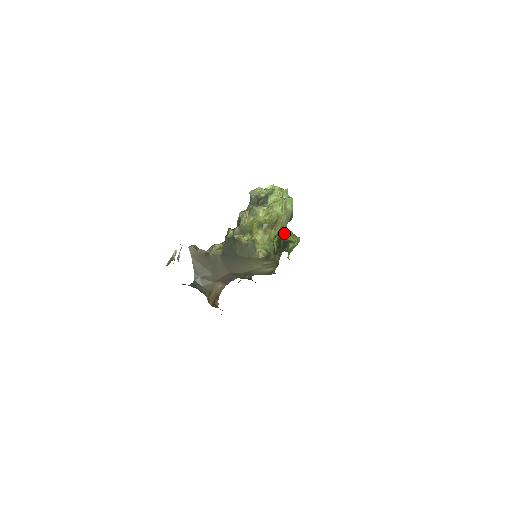
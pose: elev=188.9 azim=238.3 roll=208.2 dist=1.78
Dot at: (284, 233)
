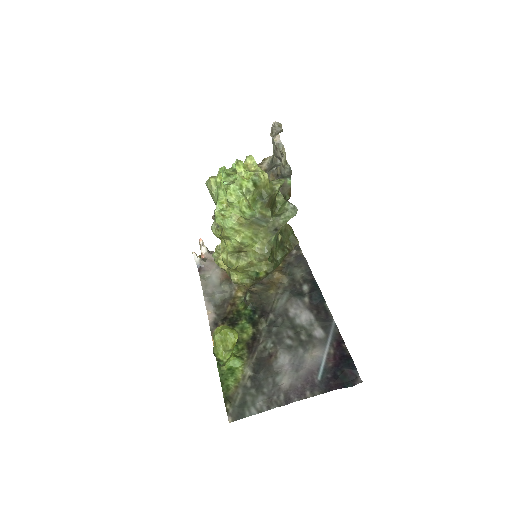
Dot at: (214, 345)
